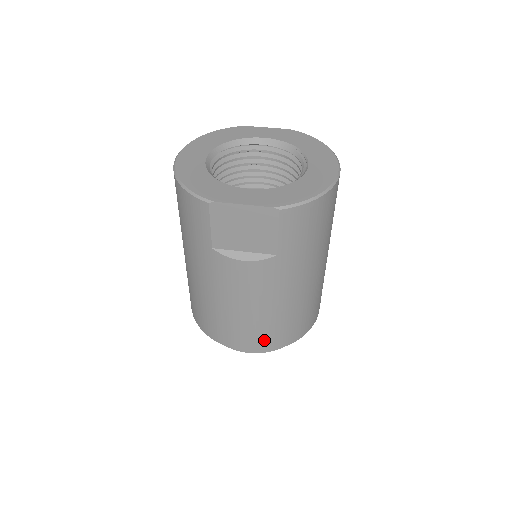
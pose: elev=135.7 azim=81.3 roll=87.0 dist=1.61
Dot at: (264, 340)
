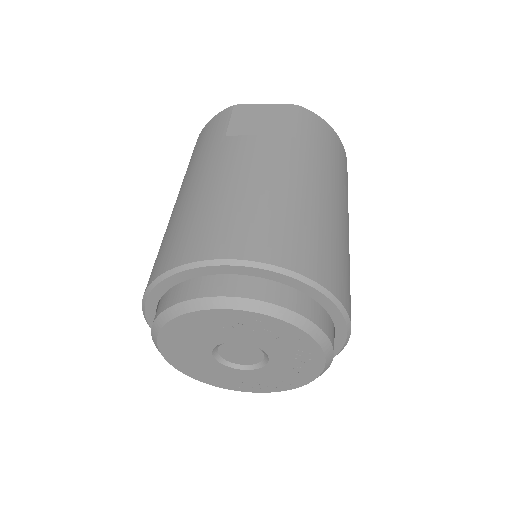
Dot at: (271, 241)
